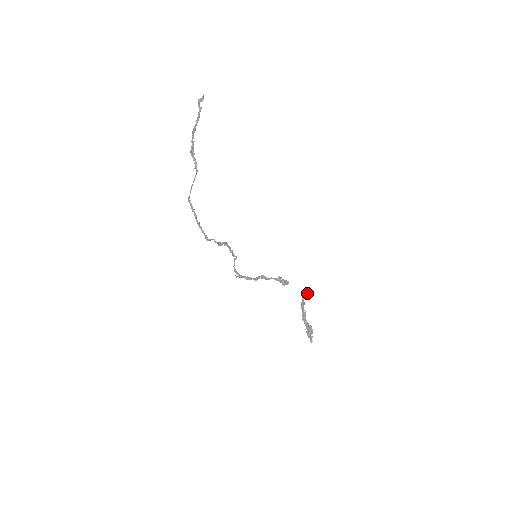
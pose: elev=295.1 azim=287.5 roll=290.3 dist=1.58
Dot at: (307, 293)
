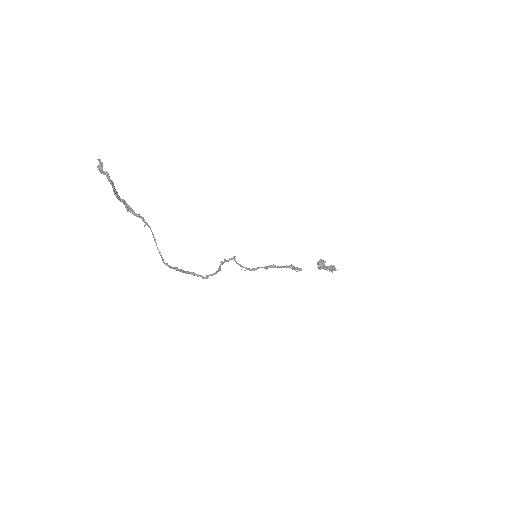
Dot at: (322, 266)
